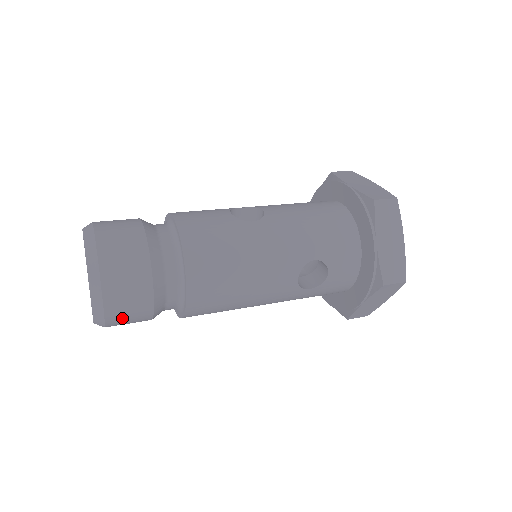
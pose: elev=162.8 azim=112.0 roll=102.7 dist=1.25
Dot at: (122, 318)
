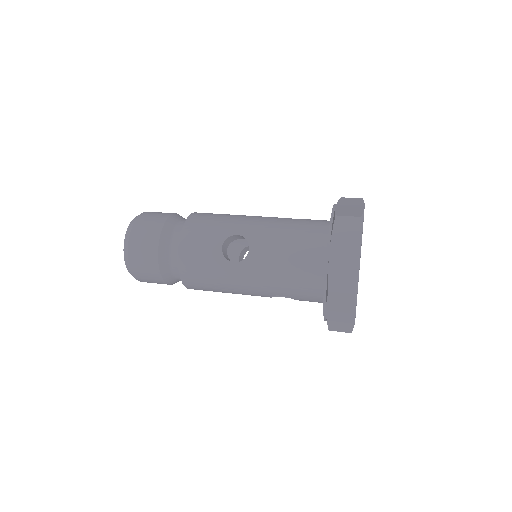
Dot at: occluded
